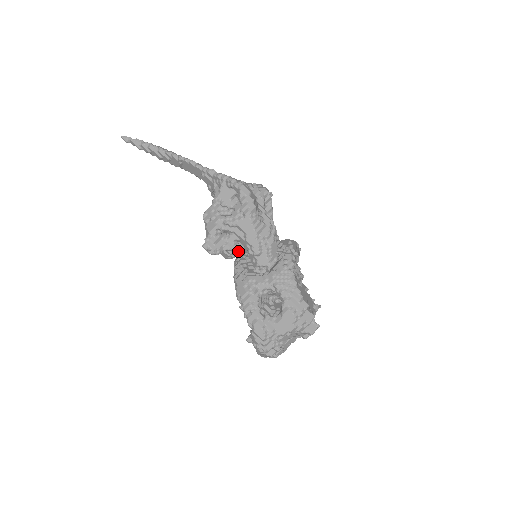
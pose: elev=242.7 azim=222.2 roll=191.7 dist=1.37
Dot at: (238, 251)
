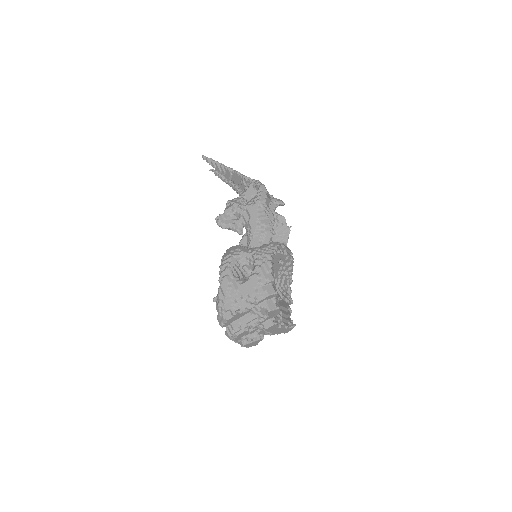
Dot at: (240, 232)
